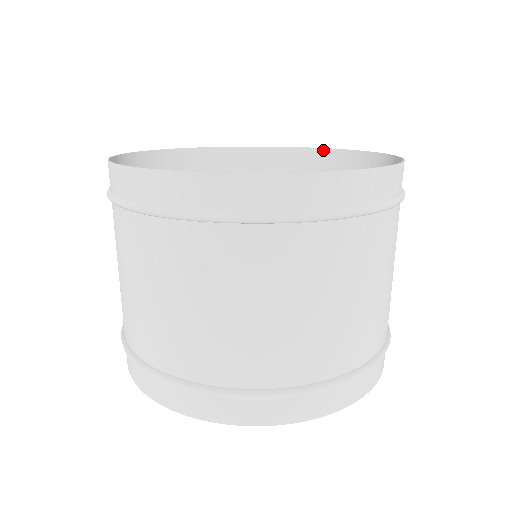
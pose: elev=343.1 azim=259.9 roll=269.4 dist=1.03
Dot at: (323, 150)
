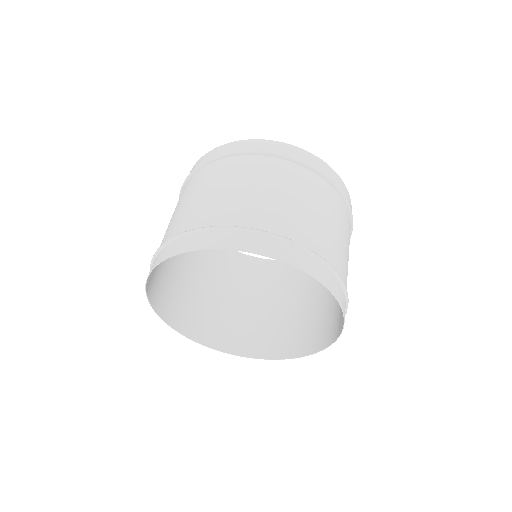
Dot at: occluded
